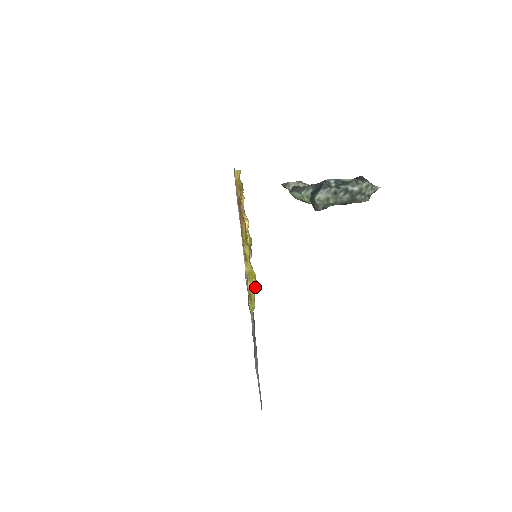
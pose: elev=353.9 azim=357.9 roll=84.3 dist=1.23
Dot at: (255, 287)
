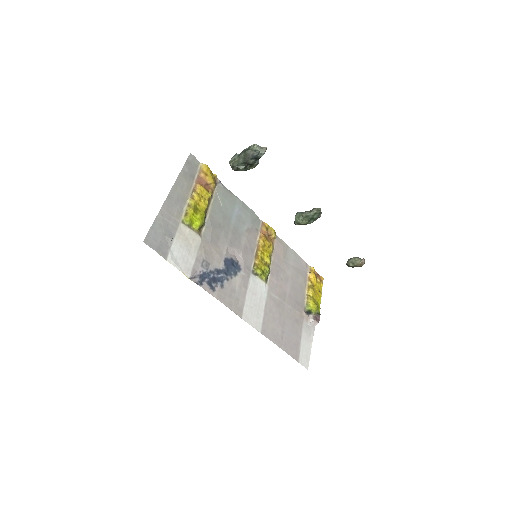
Dot at: (199, 219)
